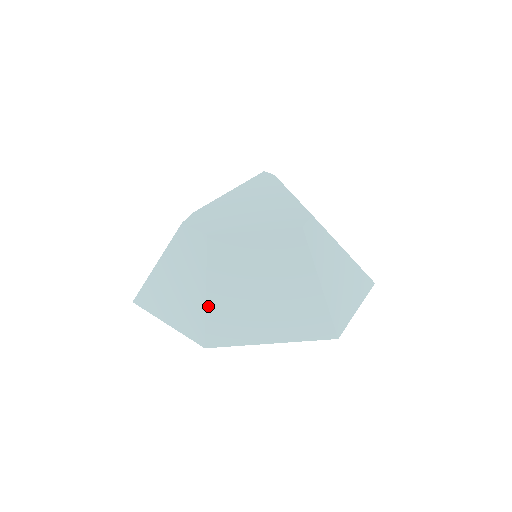
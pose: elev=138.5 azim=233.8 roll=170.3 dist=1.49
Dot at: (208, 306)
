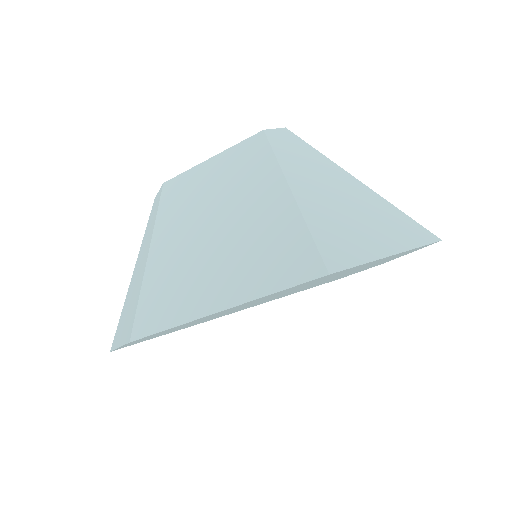
Dot at: (147, 271)
